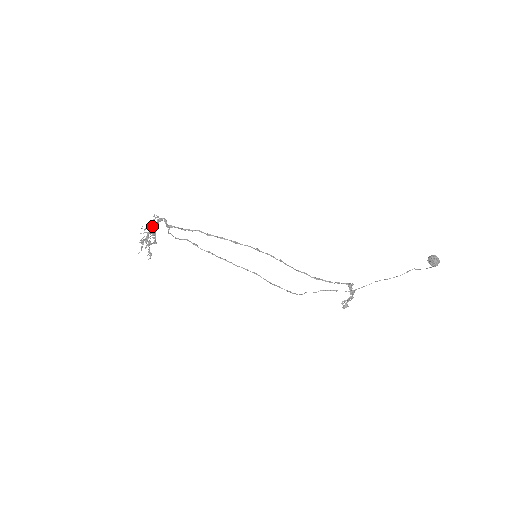
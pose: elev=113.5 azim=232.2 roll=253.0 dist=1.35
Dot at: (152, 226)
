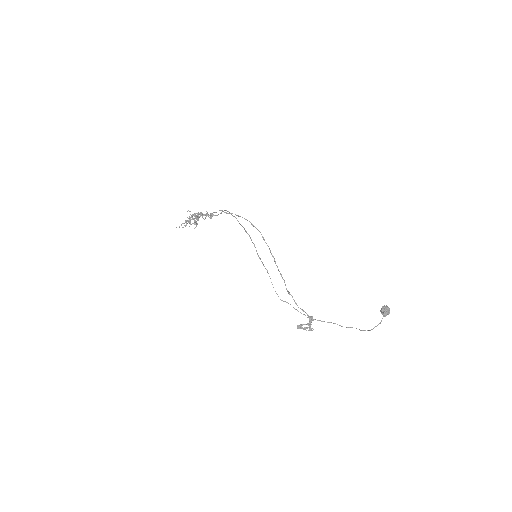
Dot at: occluded
